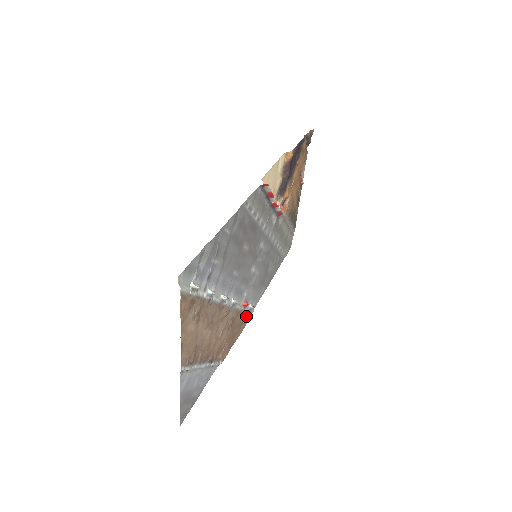
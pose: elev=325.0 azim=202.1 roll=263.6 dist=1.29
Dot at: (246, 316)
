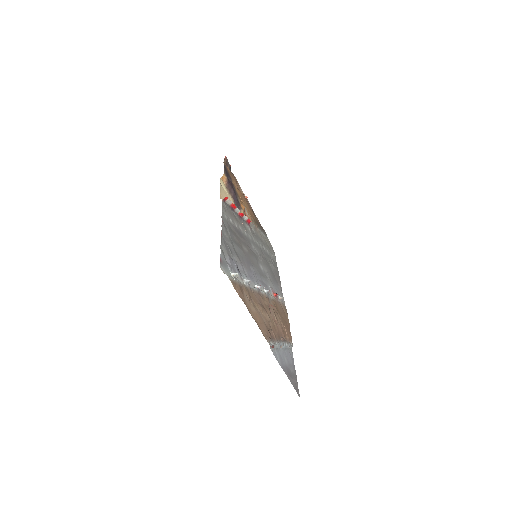
Dot at: occluded
